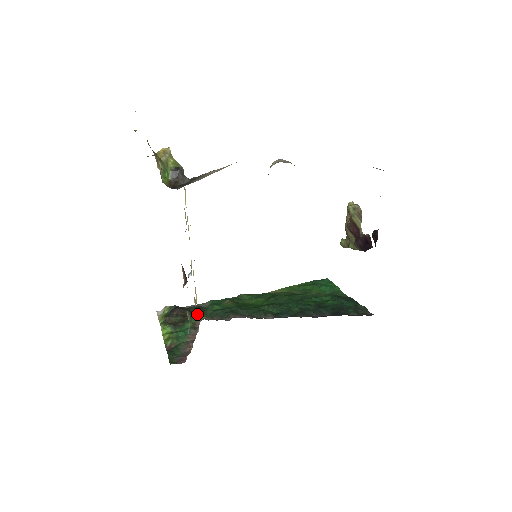
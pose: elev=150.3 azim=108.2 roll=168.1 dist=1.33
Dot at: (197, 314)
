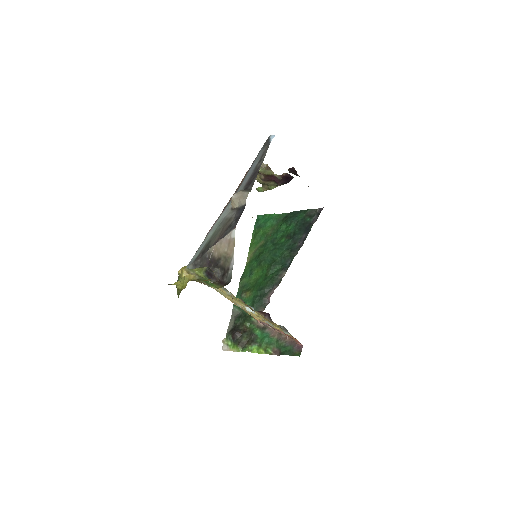
Dot at: (249, 321)
